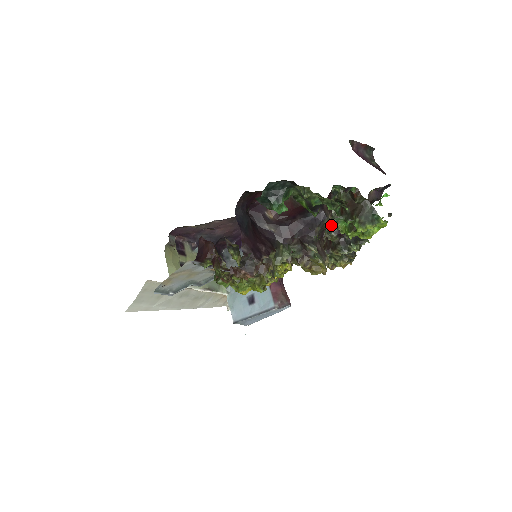
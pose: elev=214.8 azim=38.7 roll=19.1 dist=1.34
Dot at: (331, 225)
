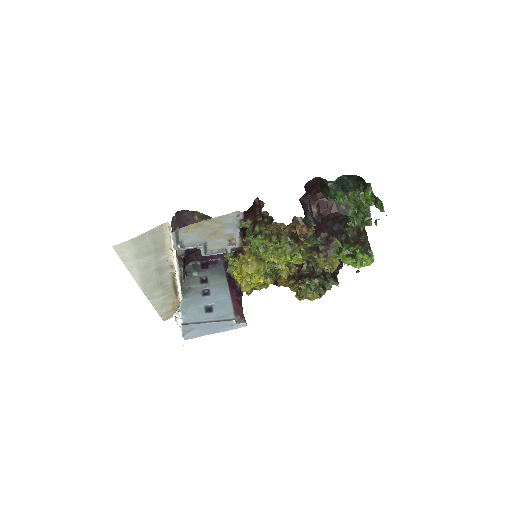
Dot at: (341, 244)
